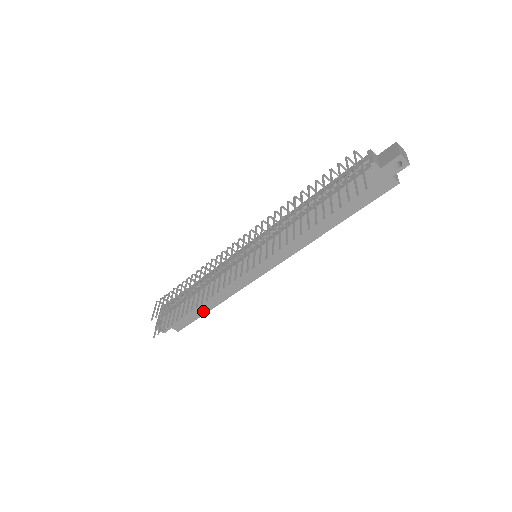
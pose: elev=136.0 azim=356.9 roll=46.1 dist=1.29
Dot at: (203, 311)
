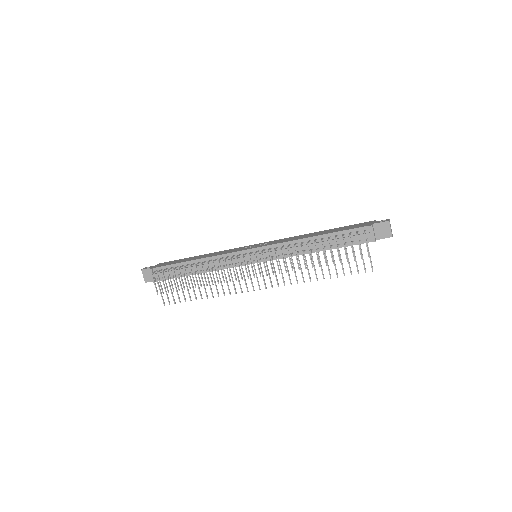
Dot at: occluded
